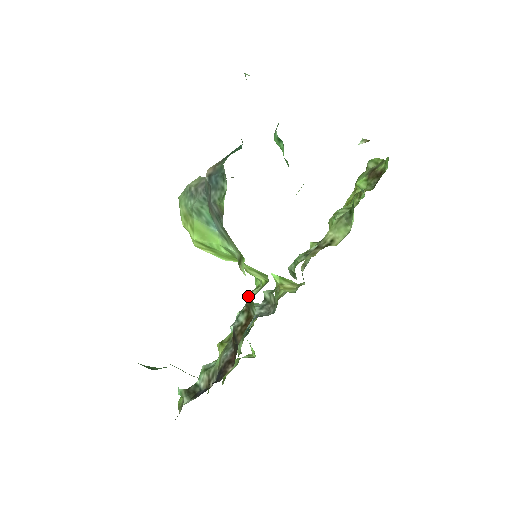
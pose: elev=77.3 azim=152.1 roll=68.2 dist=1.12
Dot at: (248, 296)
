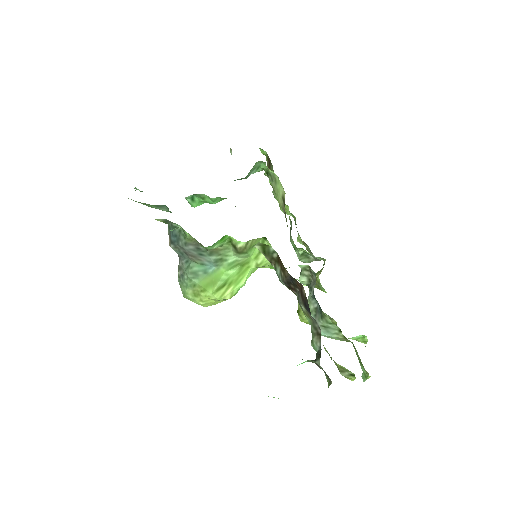
Dot at: (263, 254)
